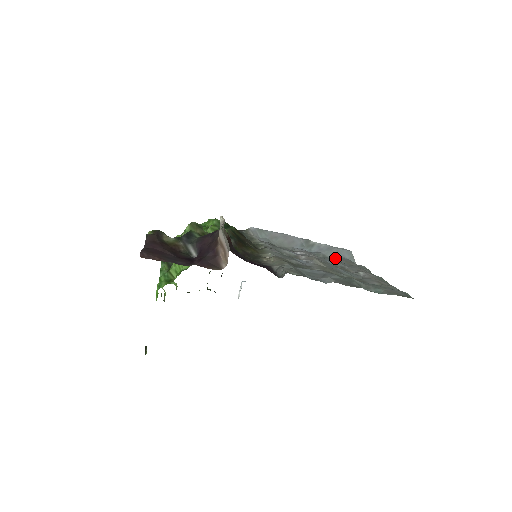
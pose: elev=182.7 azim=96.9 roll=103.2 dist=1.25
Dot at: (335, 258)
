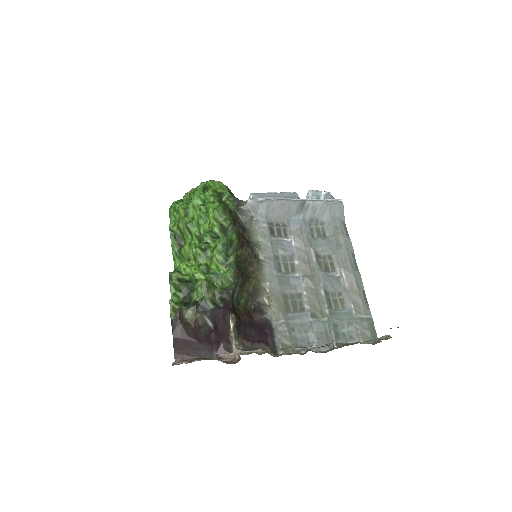
Dot at: (326, 223)
